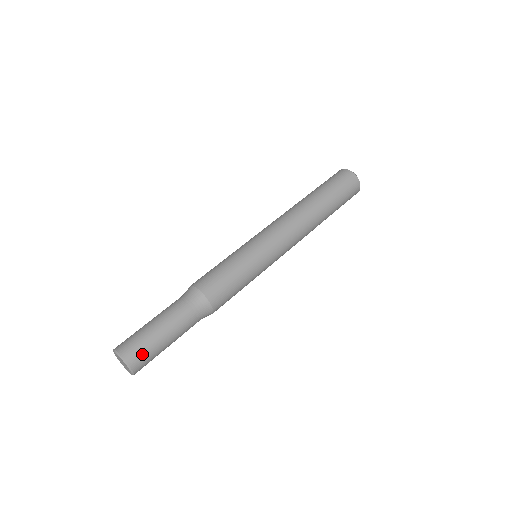
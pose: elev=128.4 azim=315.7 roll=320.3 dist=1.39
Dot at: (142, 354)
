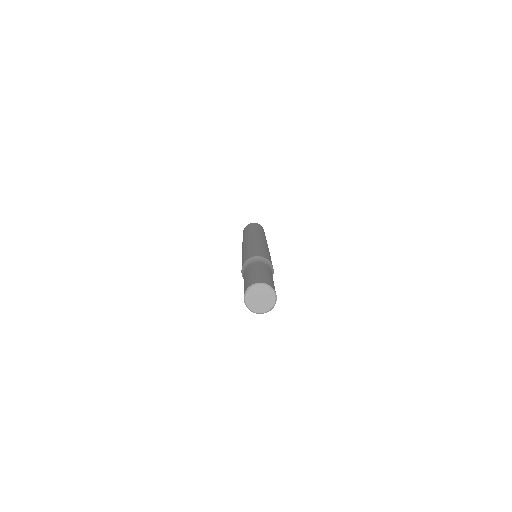
Dot at: (261, 278)
